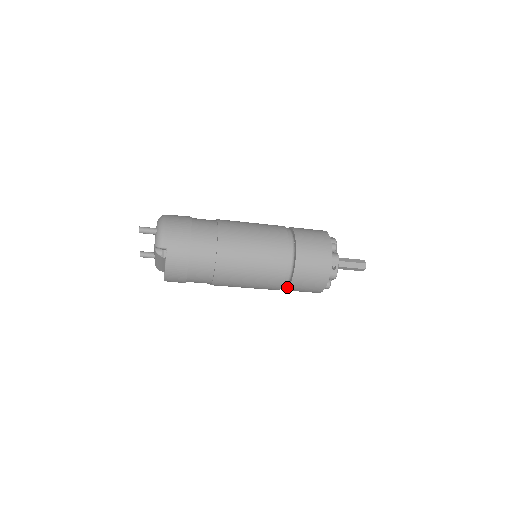
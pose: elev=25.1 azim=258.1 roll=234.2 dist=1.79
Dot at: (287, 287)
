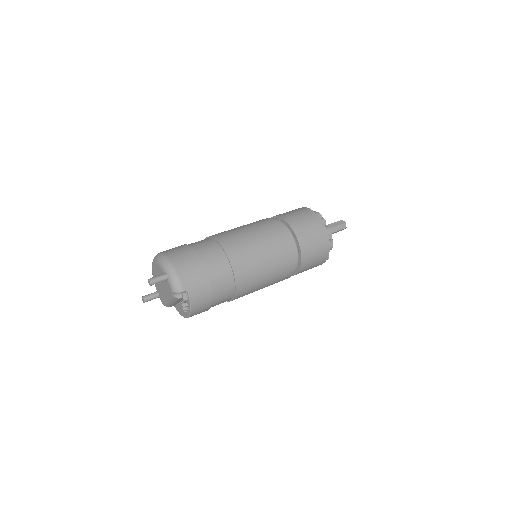
Dot at: (294, 274)
